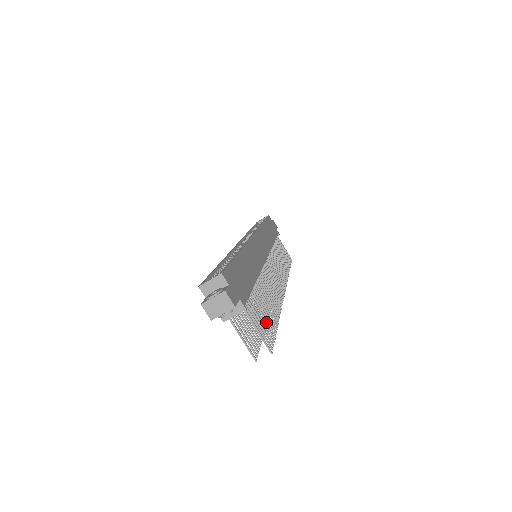
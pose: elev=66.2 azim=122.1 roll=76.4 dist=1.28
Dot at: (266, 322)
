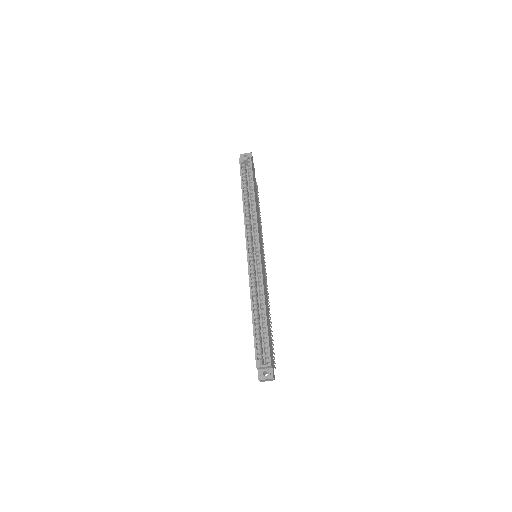
Dot at: (272, 344)
